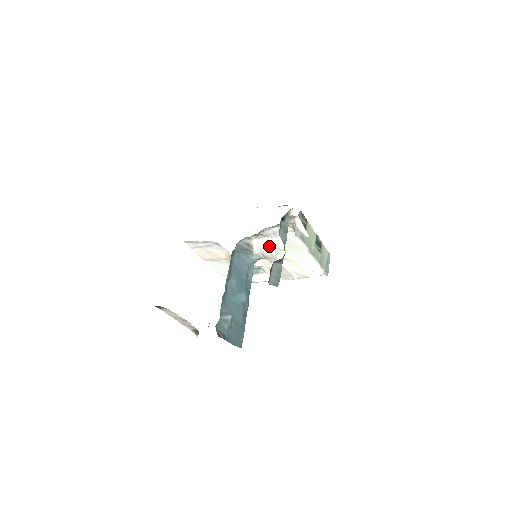
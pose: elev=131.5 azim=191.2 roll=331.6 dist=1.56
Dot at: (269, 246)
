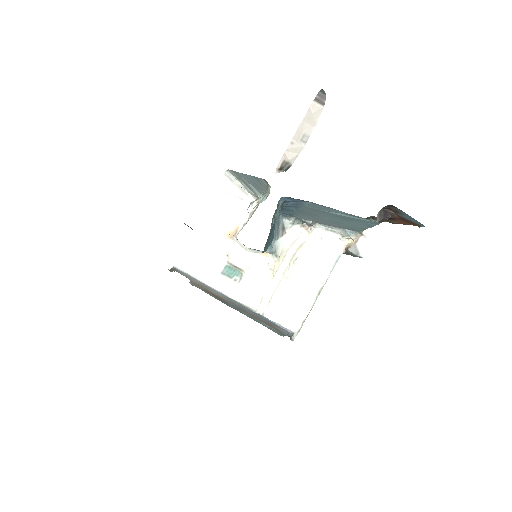
Dot at: (300, 247)
